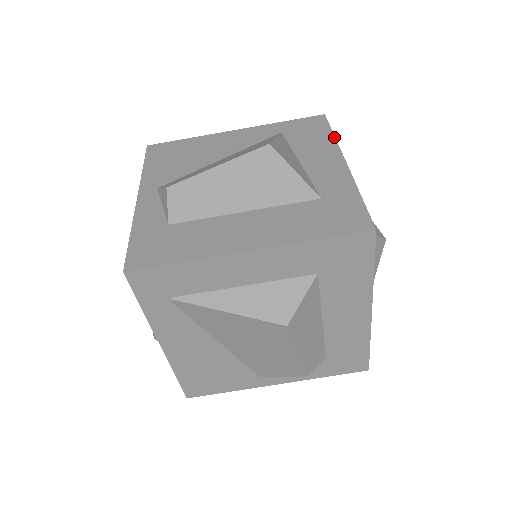
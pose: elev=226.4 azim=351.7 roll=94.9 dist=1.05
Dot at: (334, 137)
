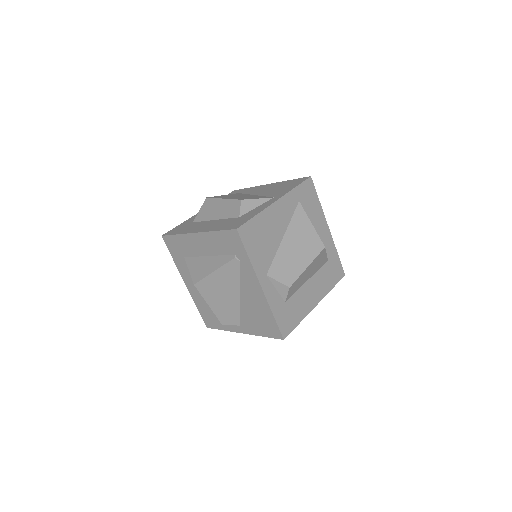
Dot at: (320, 204)
